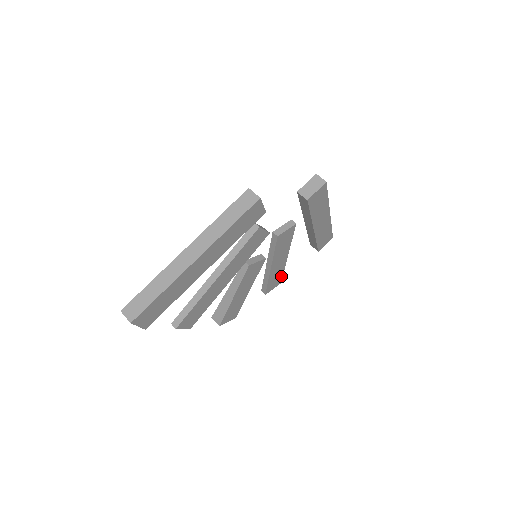
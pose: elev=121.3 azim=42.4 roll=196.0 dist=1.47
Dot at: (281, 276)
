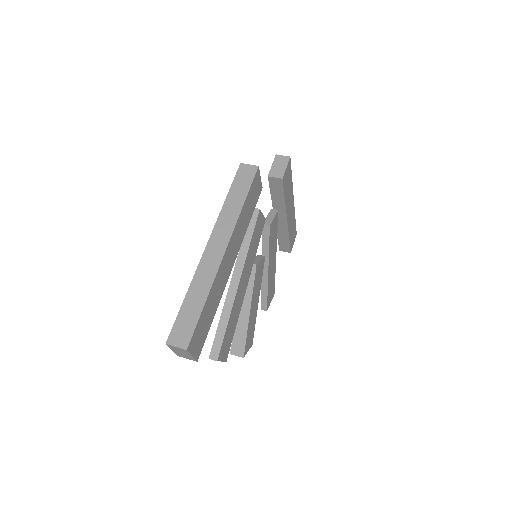
Dot at: (274, 285)
